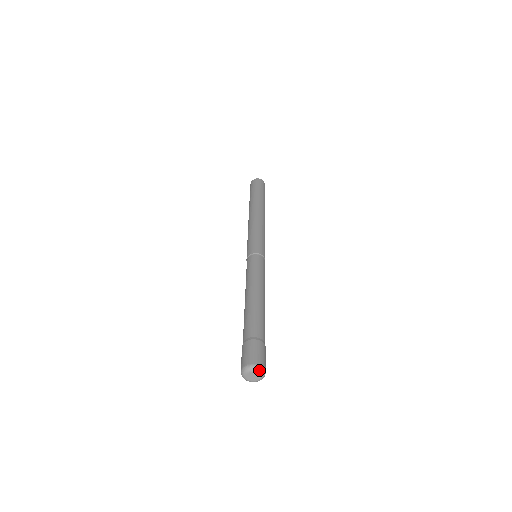
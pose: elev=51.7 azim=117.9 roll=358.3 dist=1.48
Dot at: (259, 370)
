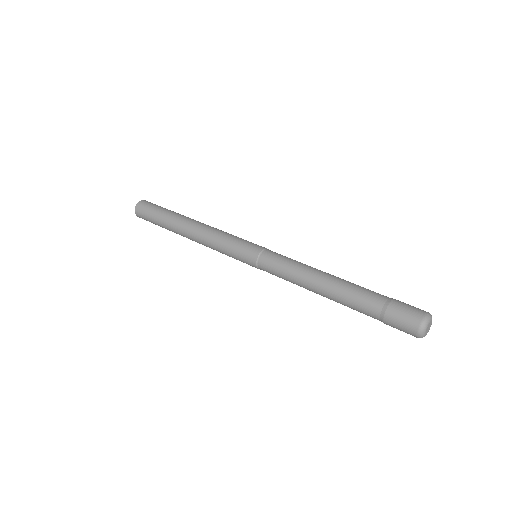
Dot at: (429, 318)
